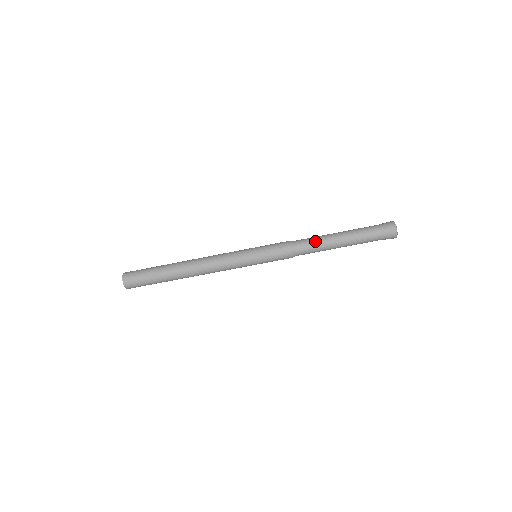
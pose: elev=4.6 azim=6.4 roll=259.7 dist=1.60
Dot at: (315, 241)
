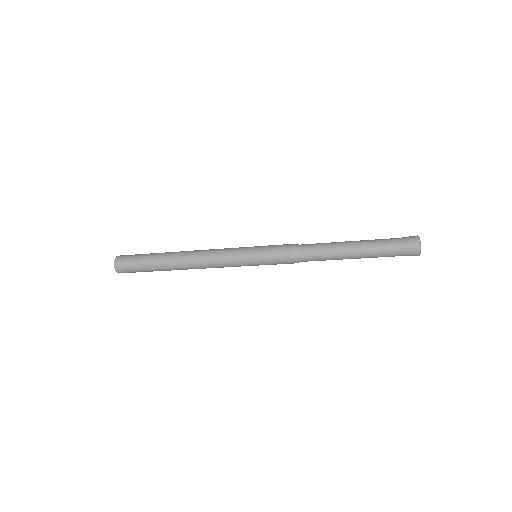
Dot at: (323, 243)
